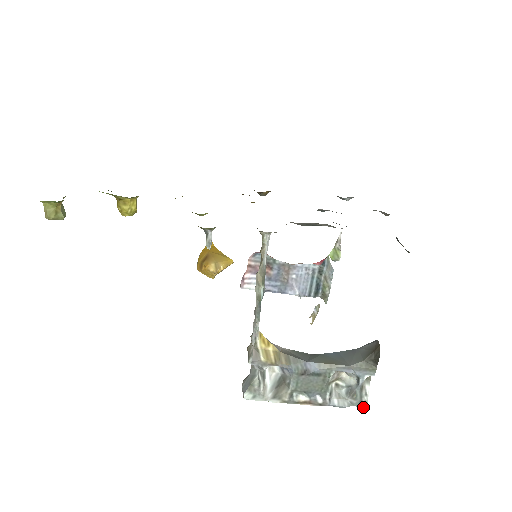
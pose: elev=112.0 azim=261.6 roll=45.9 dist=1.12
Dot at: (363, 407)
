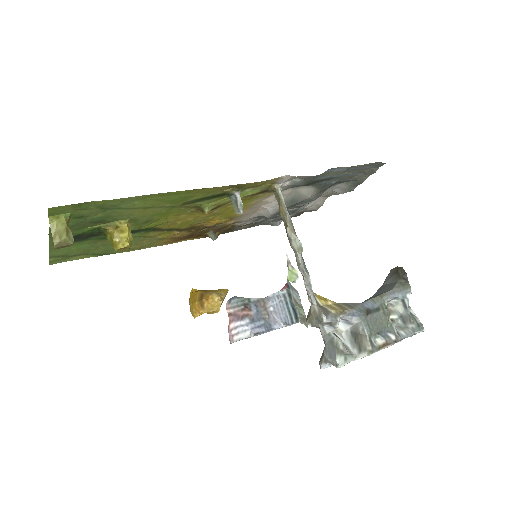
Dot at: (422, 330)
